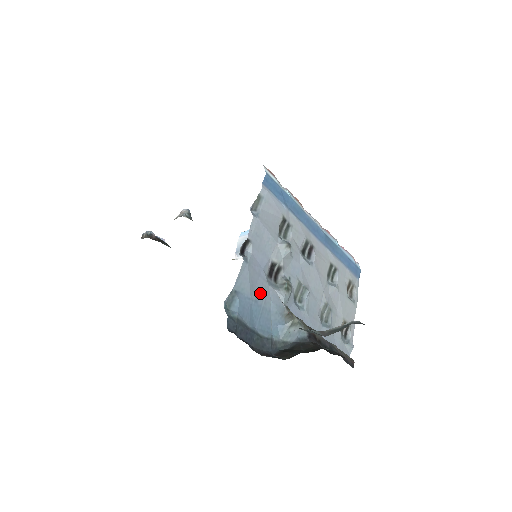
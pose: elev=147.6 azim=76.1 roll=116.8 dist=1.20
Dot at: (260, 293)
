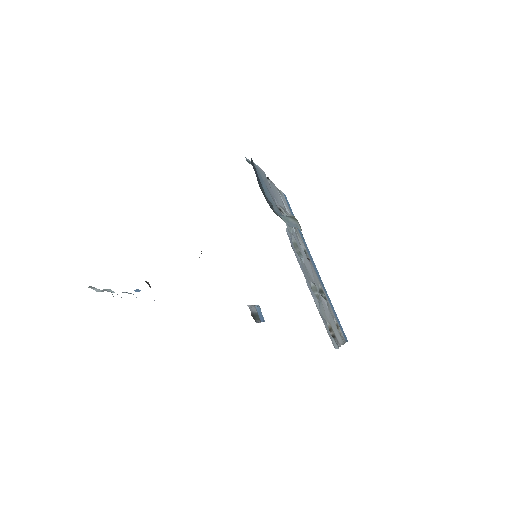
Dot at: (270, 193)
